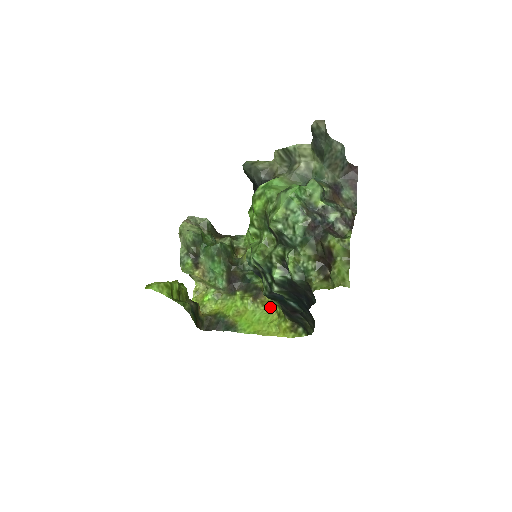
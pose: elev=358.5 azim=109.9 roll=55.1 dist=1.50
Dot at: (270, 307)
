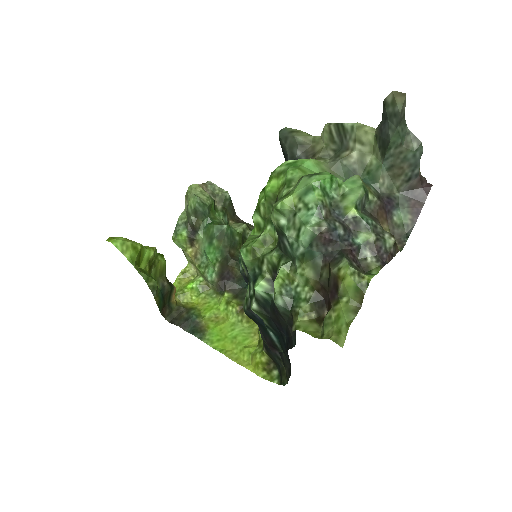
Dot at: (255, 328)
